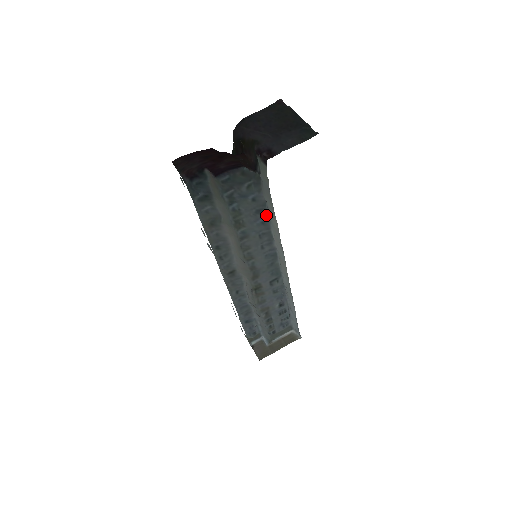
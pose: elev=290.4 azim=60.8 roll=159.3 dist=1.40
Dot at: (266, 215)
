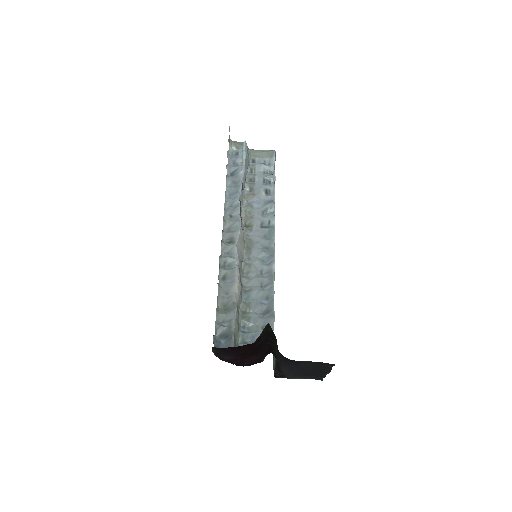
Dot at: (272, 303)
